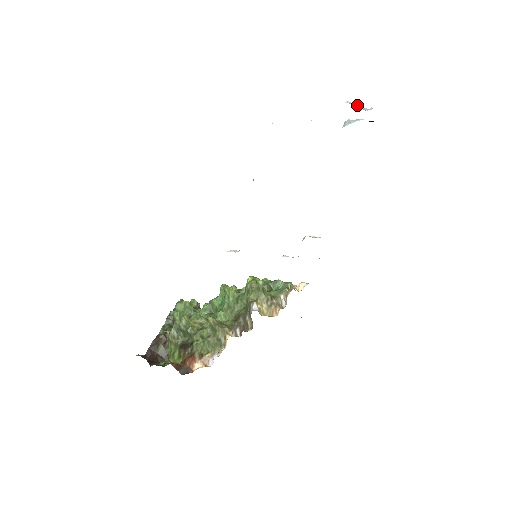
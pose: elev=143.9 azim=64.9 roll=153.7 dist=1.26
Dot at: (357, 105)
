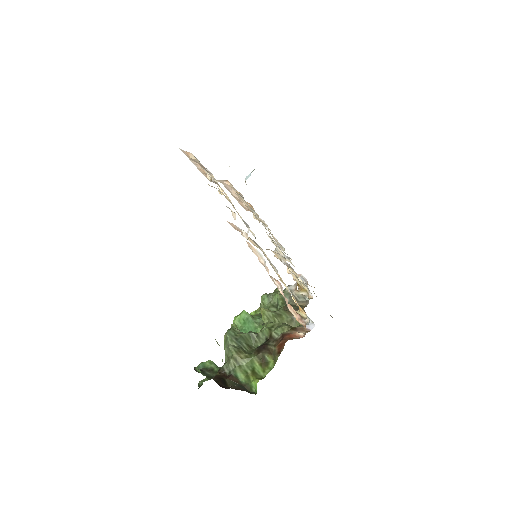
Dot at: occluded
